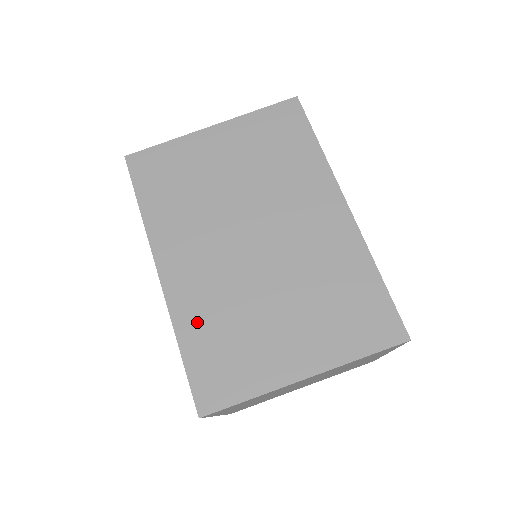
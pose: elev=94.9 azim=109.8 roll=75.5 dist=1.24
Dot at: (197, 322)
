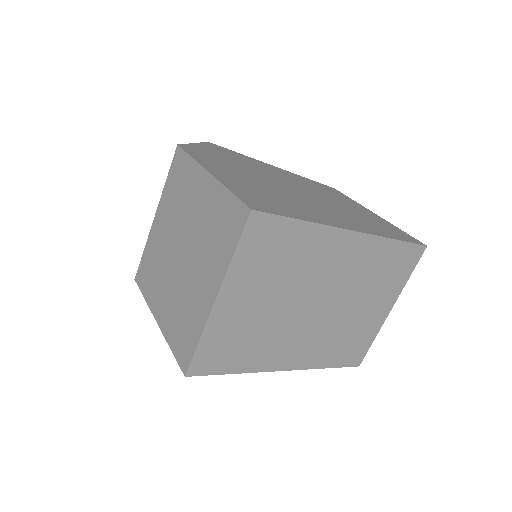
Dot at: (326, 355)
